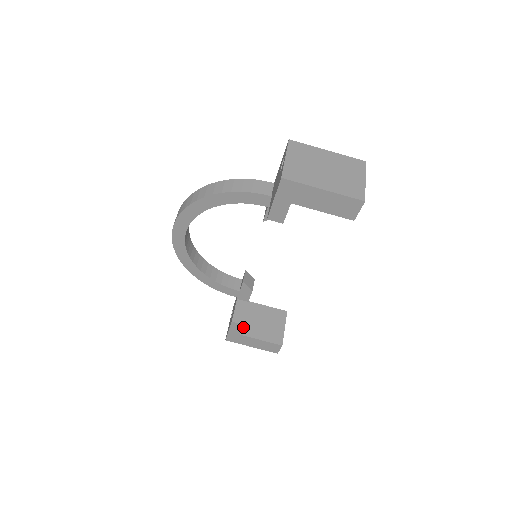
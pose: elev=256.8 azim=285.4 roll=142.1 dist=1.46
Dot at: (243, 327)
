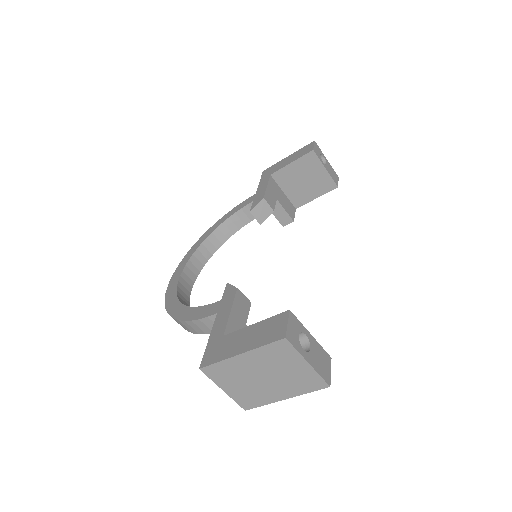
Dot at: (292, 201)
